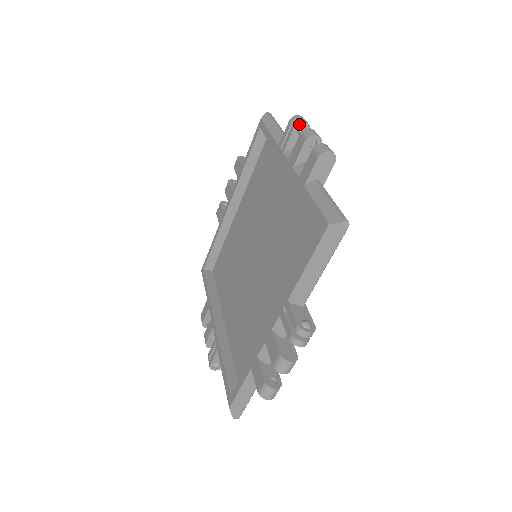
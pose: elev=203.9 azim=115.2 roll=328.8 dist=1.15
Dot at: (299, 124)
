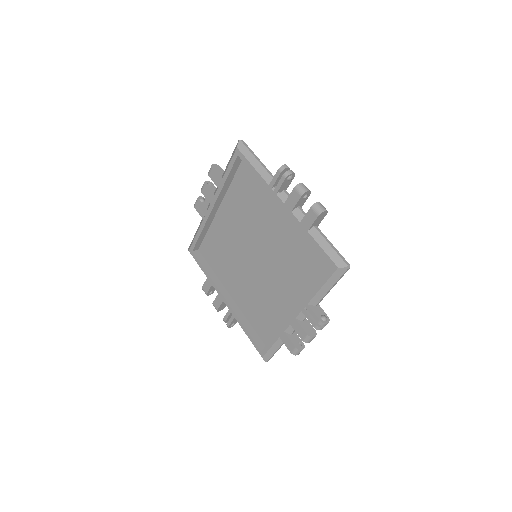
Dot at: (288, 176)
